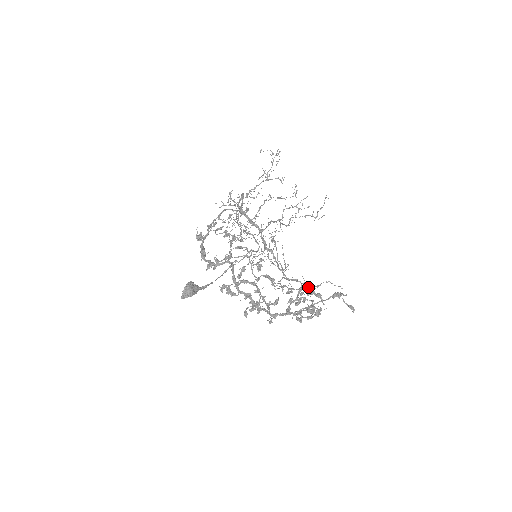
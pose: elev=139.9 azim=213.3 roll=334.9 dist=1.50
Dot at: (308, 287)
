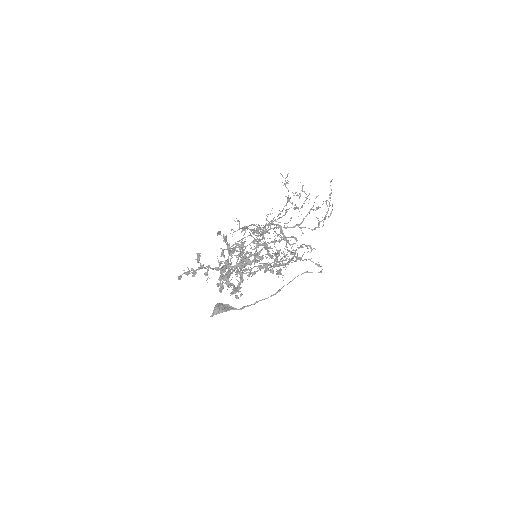
Dot at: (278, 253)
